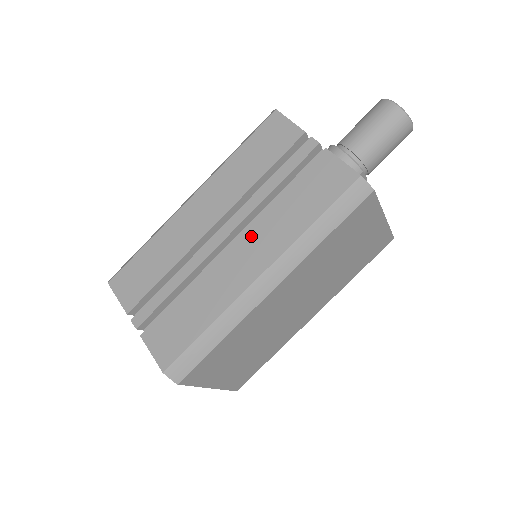
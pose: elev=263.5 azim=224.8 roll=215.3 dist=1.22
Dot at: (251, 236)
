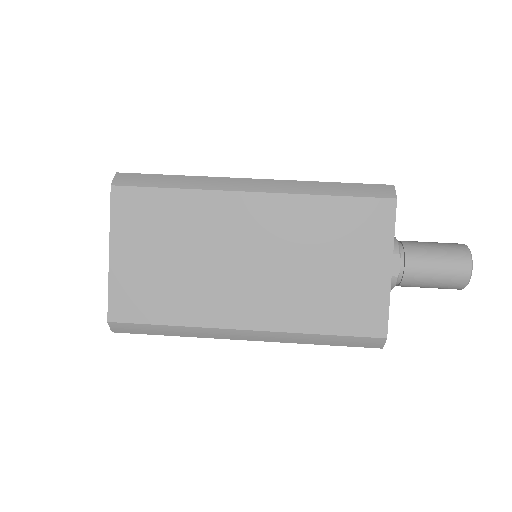
Dot at: occluded
